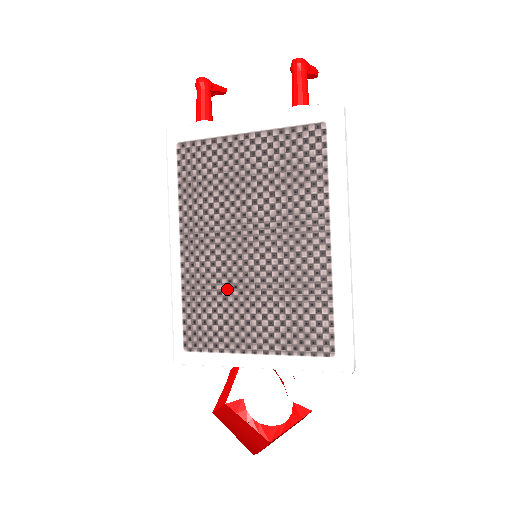
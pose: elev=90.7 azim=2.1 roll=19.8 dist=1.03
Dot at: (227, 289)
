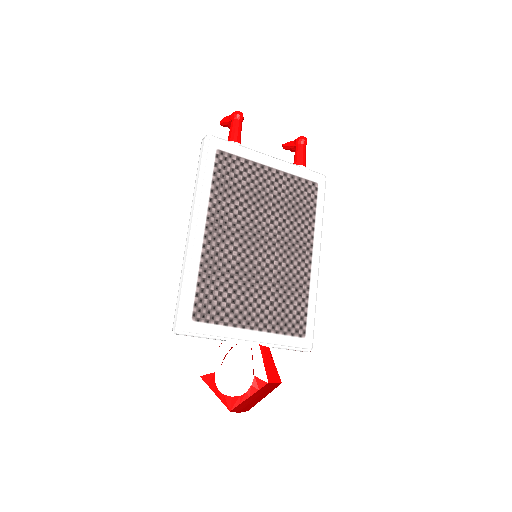
Dot at: (239, 275)
